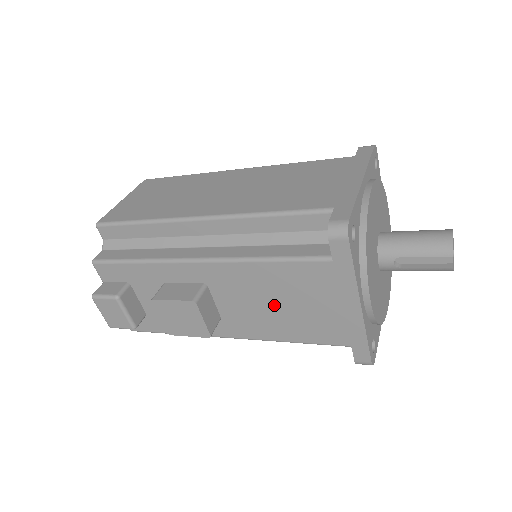
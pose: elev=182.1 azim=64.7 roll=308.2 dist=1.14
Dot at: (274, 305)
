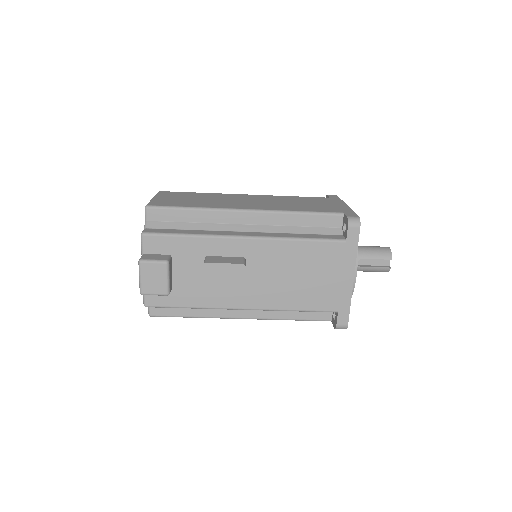
Dot at: (293, 277)
